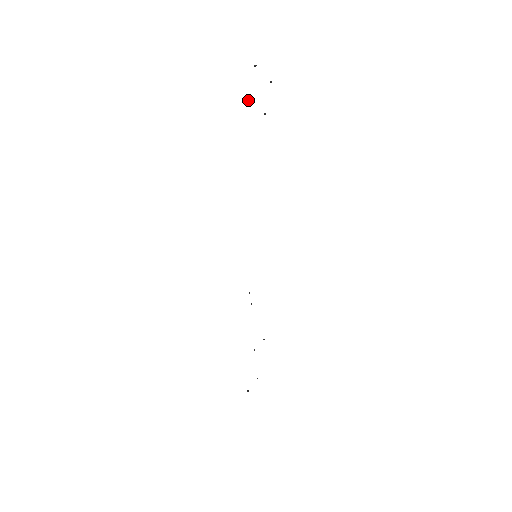
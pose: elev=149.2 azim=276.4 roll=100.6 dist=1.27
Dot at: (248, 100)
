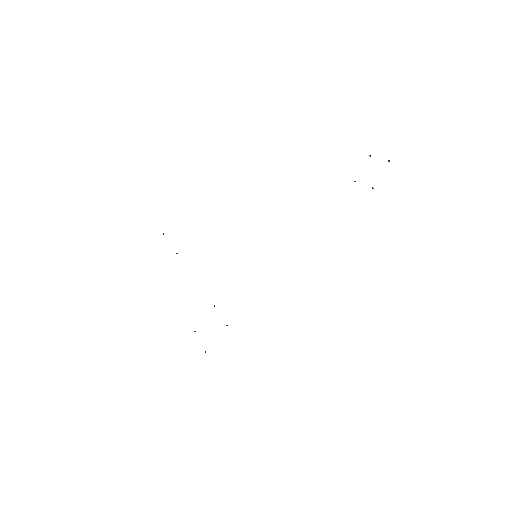
Dot at: (373, 188)
